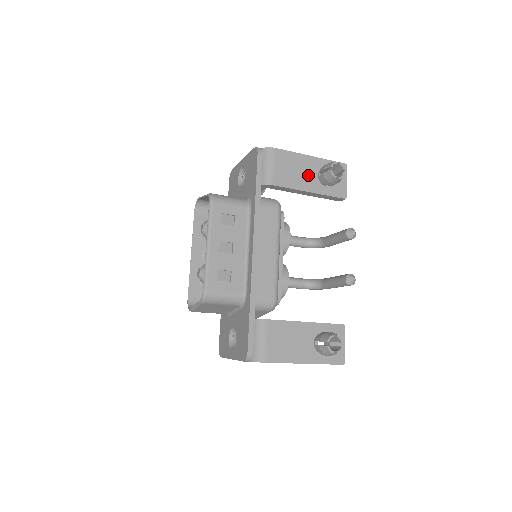
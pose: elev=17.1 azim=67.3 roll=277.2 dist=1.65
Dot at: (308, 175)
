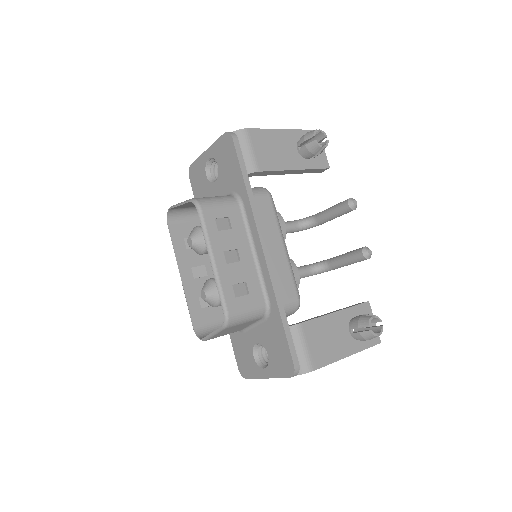
Dot at: (288, 151)
